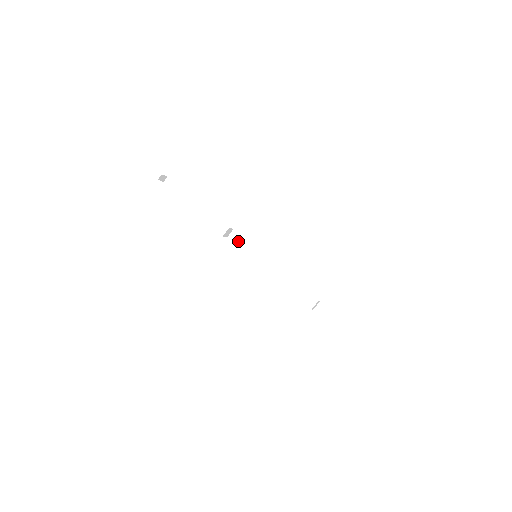
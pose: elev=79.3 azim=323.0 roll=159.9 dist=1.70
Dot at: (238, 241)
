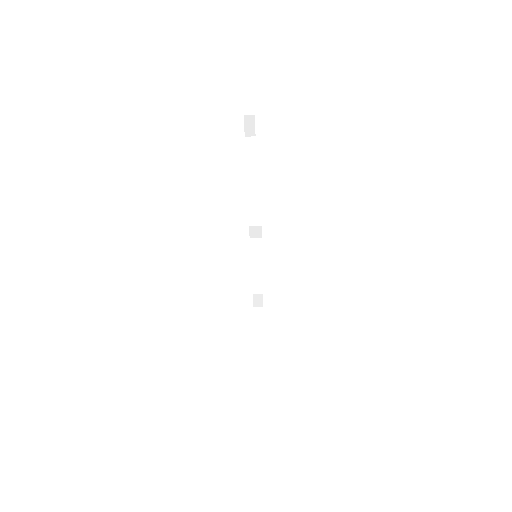
Dot at: (254, 234)
